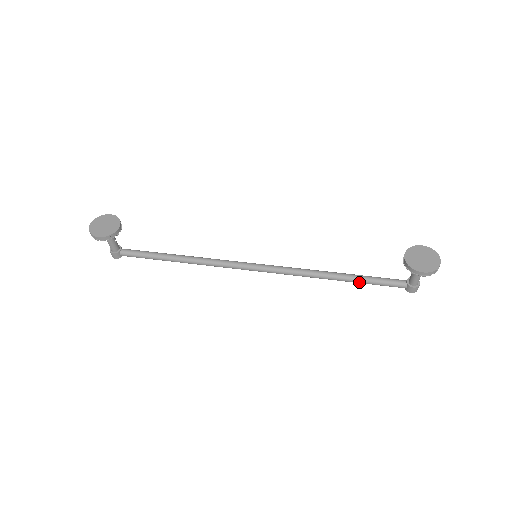
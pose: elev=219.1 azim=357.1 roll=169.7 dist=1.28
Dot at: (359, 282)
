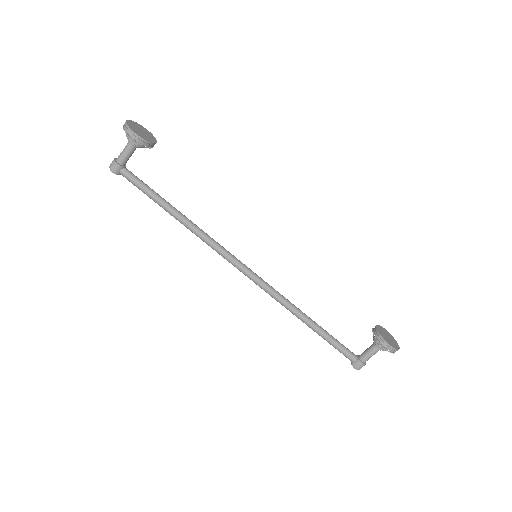
Dot at: (322, 334)
